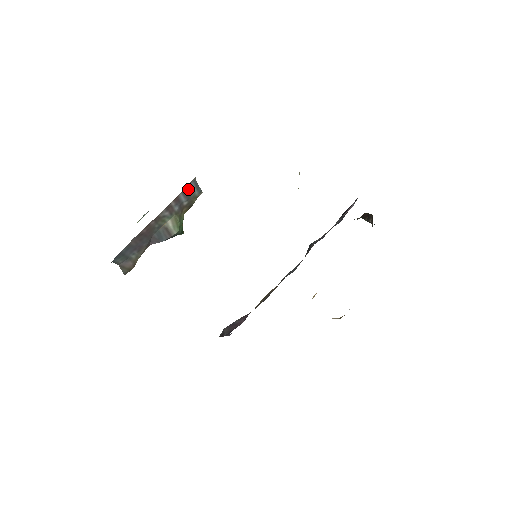
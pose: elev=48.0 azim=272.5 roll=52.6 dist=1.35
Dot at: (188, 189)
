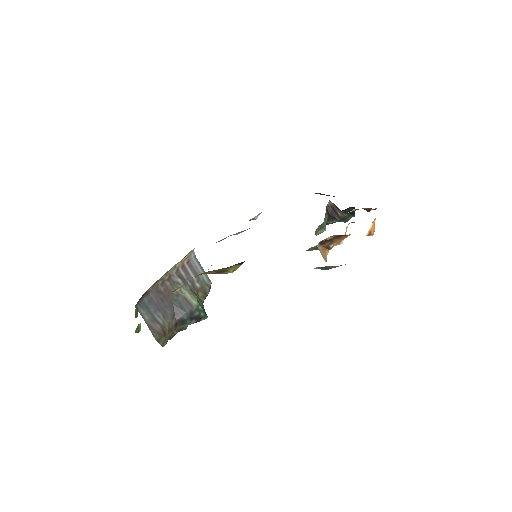
Dot at: (193, 265)
